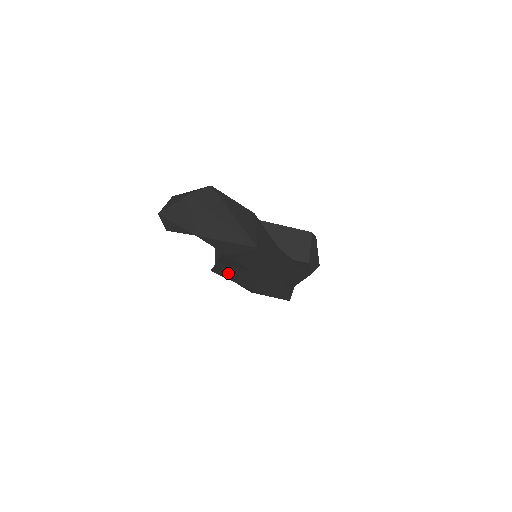
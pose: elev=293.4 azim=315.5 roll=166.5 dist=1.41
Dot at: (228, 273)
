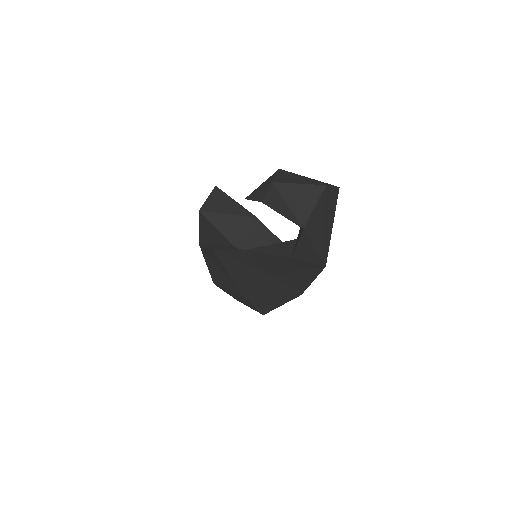
Dot at: (235, 262)
